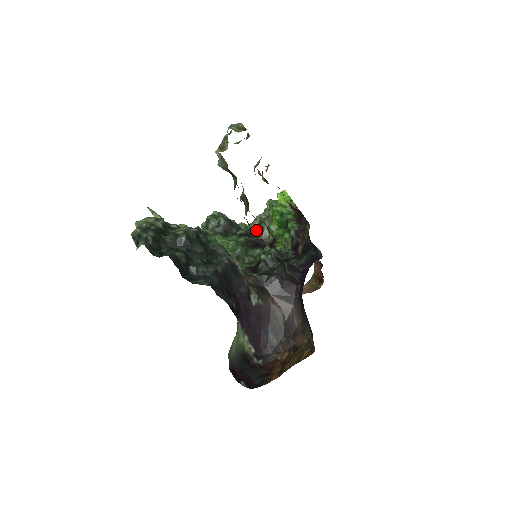
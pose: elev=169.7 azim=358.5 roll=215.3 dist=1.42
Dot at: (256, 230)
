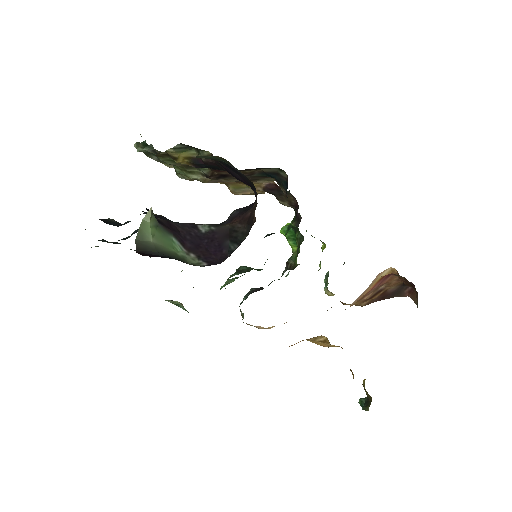
Dot at: (283, 271)
